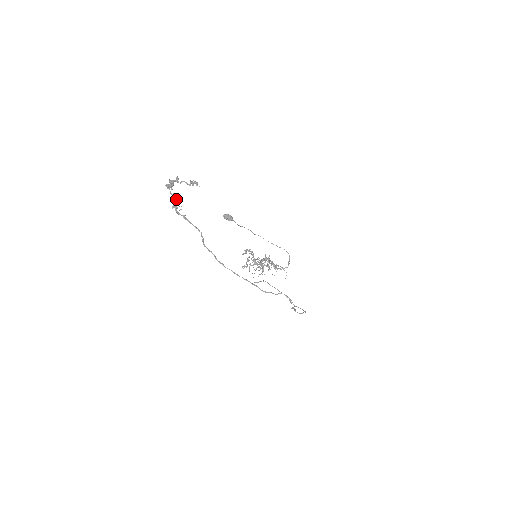
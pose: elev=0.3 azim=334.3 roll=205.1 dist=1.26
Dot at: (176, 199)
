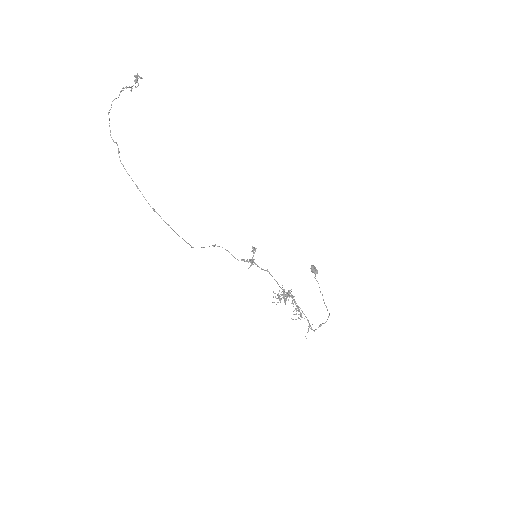
Dot at: occluded
